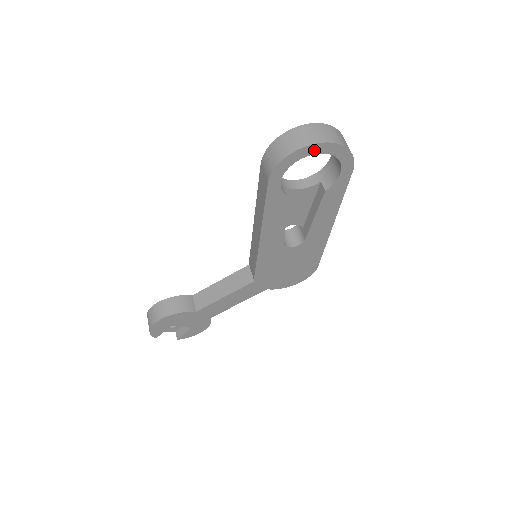
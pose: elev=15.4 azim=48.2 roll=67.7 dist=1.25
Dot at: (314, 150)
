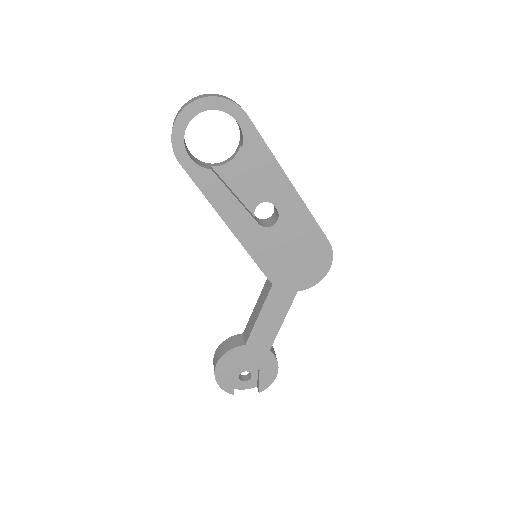
Dot at: (190, 113)
